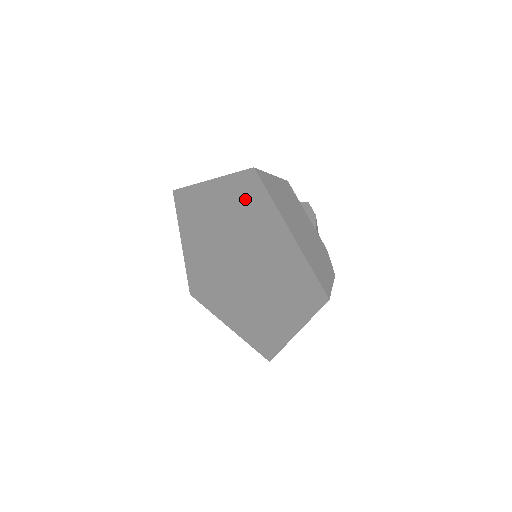
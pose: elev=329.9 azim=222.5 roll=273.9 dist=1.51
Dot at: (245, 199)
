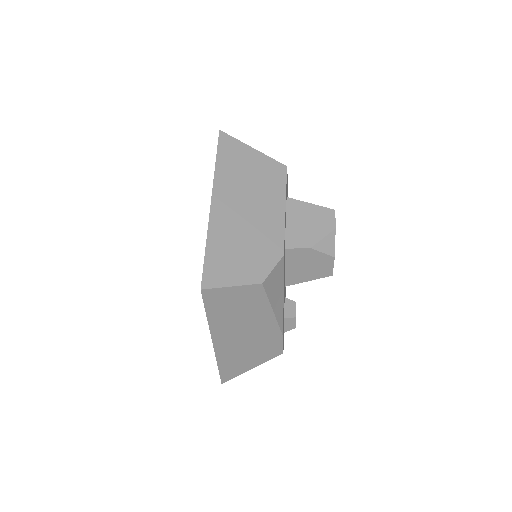
Dot at: occluded
